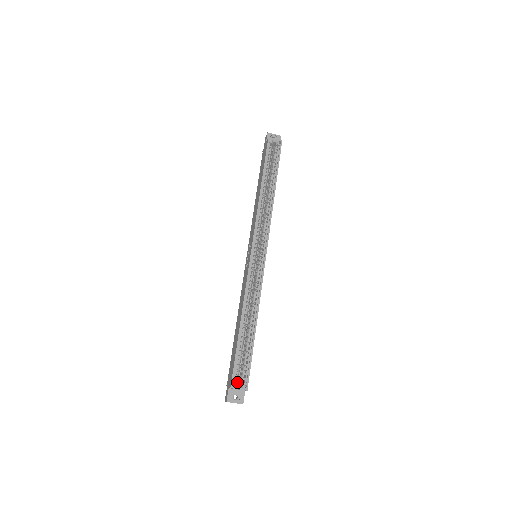
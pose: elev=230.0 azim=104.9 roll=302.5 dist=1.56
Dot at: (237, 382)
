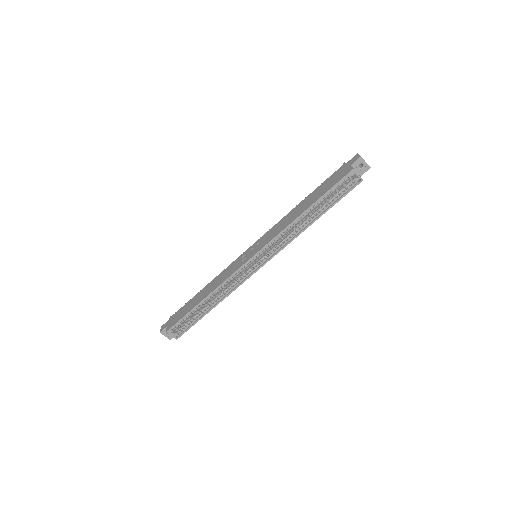
Dot at: (173, 331)
